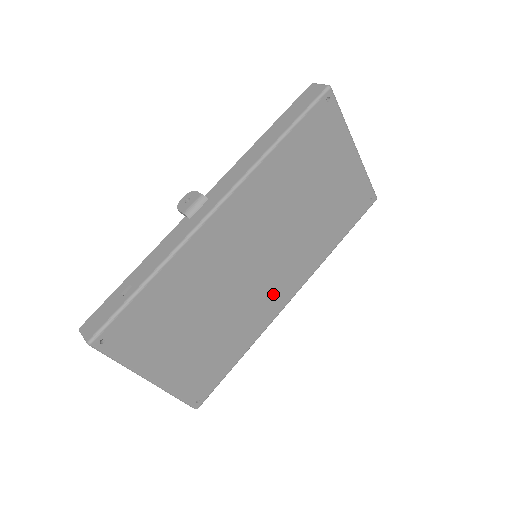
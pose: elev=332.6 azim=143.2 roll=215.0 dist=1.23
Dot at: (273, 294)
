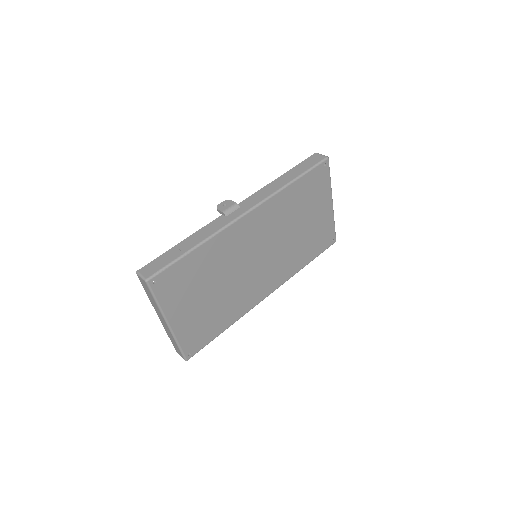
Dot at: (258, 288)
